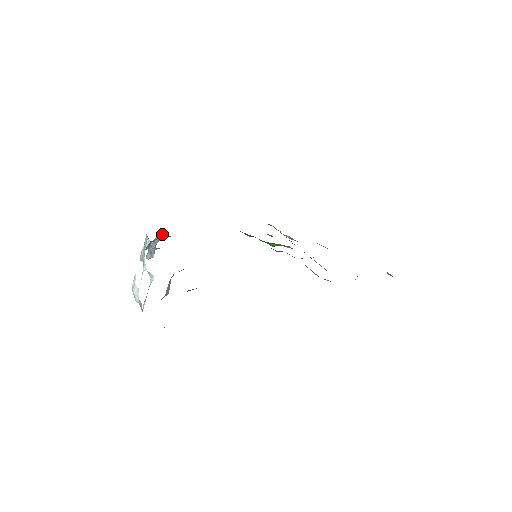
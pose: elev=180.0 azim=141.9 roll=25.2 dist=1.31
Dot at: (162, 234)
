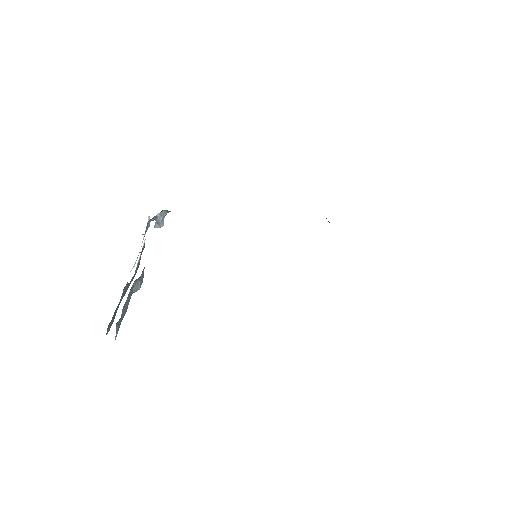
Dot at: (167, 210)
